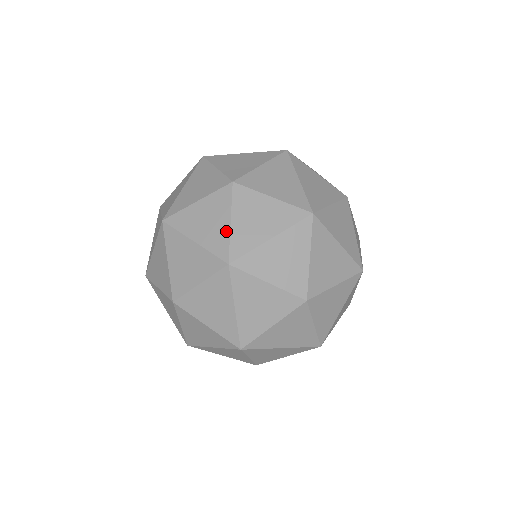
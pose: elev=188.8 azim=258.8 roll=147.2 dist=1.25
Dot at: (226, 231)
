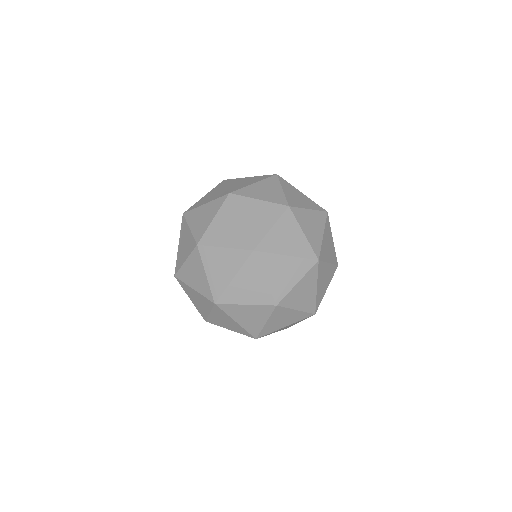
Dot at: occluded
